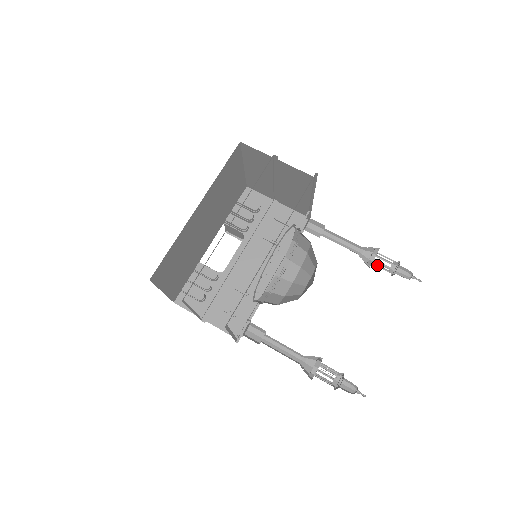
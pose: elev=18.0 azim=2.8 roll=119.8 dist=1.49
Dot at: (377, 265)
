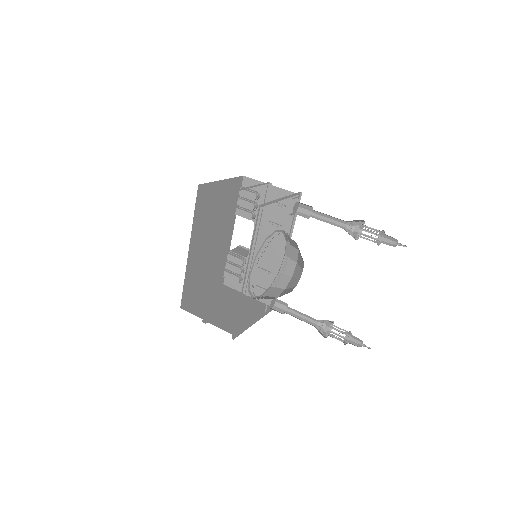
Dot at: occluded
